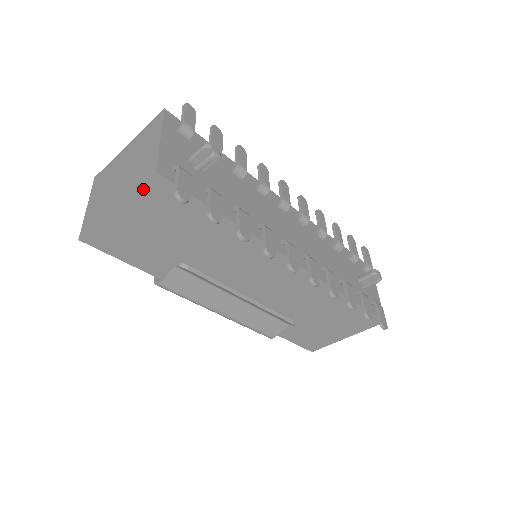
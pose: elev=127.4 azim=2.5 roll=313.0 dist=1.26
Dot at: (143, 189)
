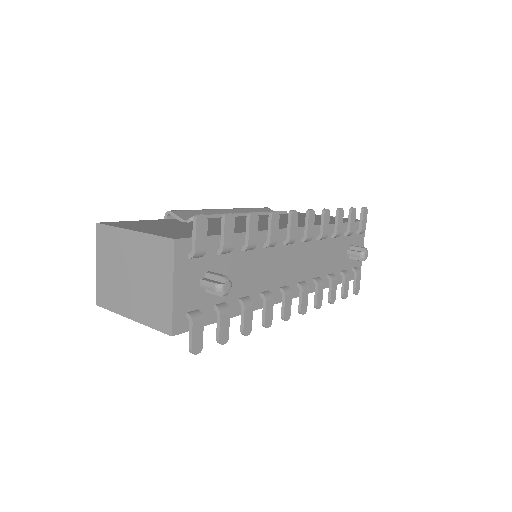
Dot at: (159, 328)
